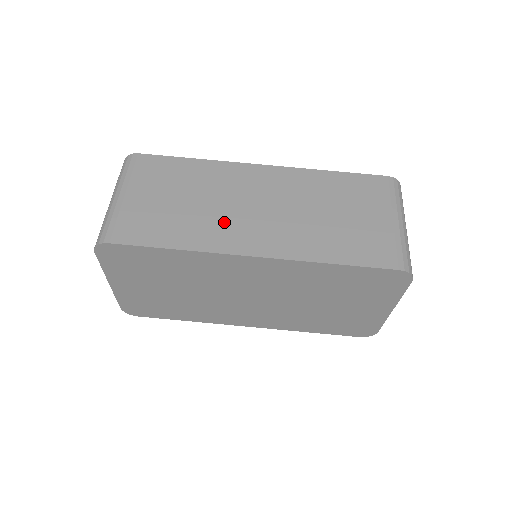
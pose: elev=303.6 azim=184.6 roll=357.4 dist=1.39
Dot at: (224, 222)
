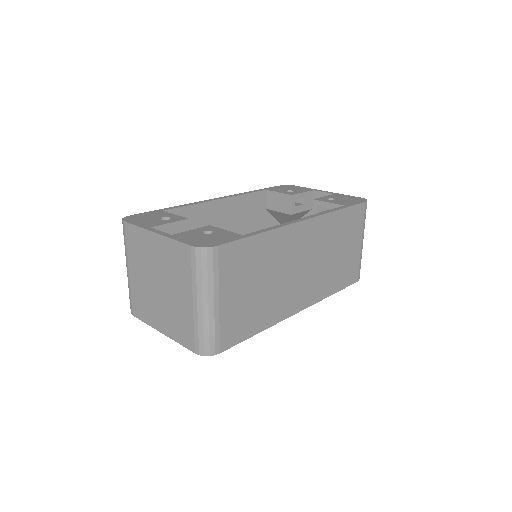
Dot at: (285, 292)
